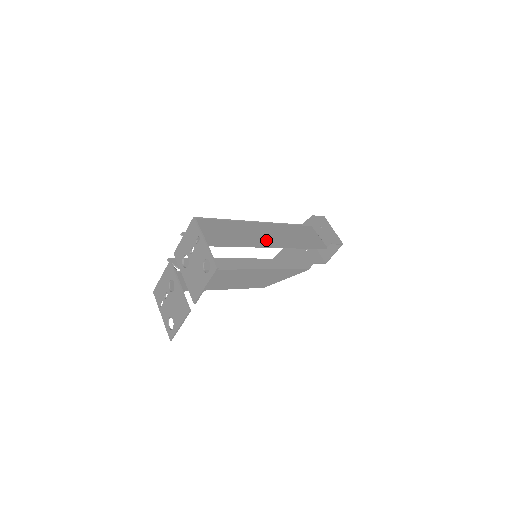
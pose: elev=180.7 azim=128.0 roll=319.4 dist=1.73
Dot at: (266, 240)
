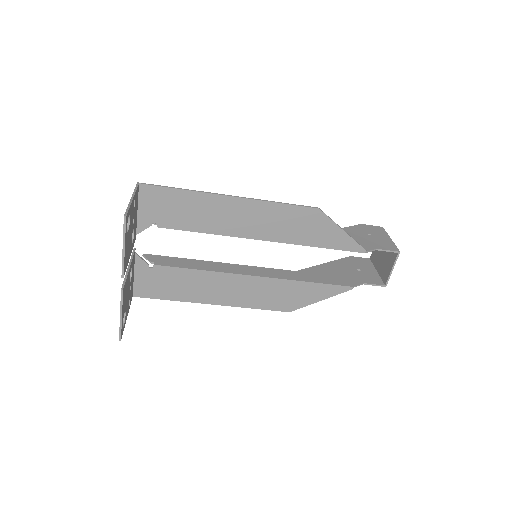
Dot at: (256, 227)
